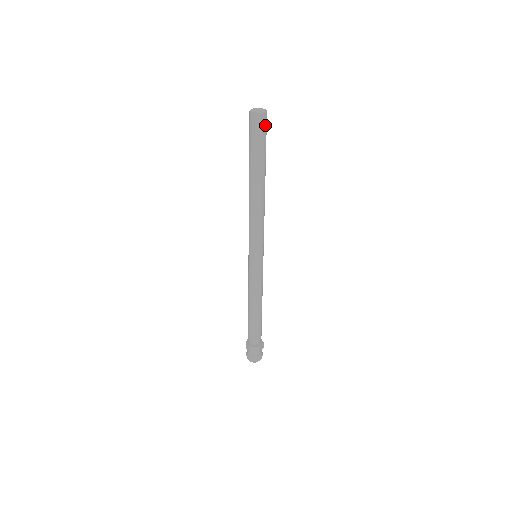
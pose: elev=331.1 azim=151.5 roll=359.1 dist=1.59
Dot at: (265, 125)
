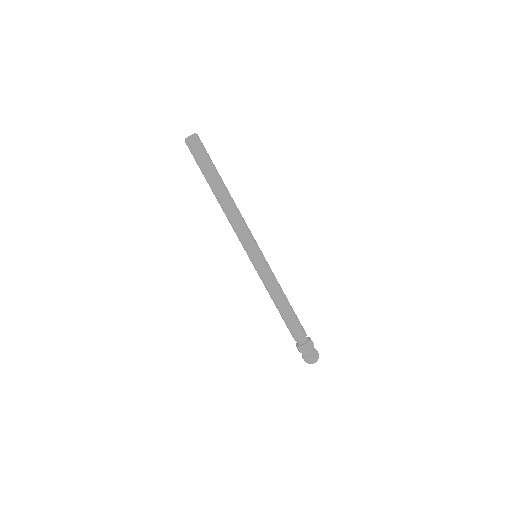
Dot at: (199, 144)
